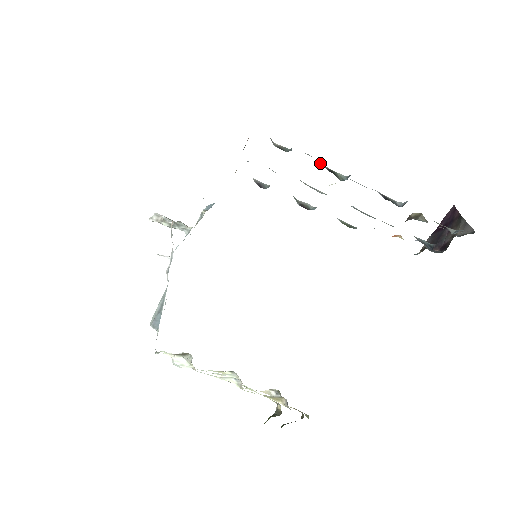
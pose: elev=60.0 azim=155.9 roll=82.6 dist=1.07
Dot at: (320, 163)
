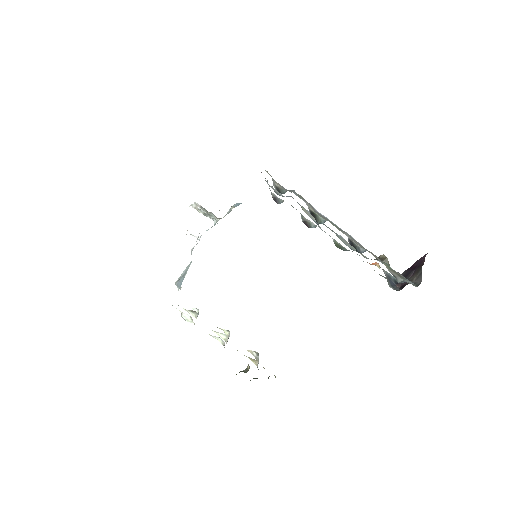
Dot at: (309, 205)
